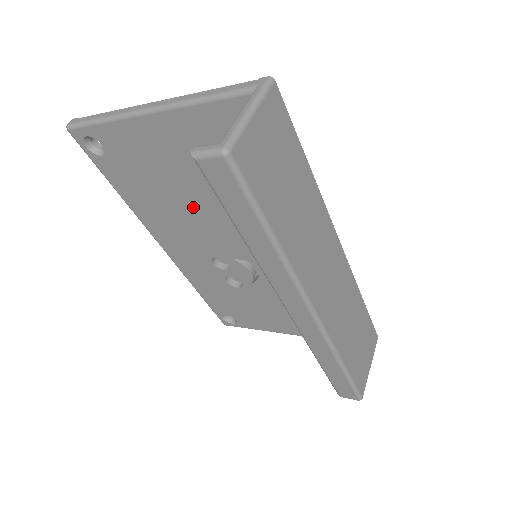
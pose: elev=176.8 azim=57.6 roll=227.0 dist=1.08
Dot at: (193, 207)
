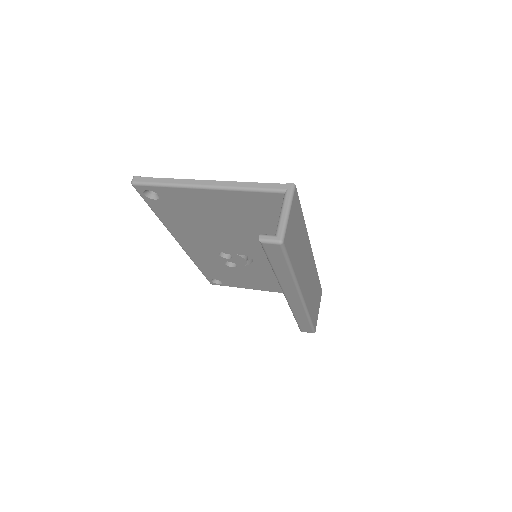
Dot at: (217, 229)
